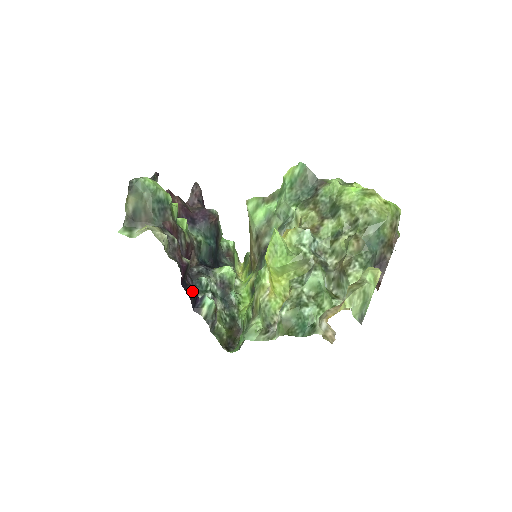
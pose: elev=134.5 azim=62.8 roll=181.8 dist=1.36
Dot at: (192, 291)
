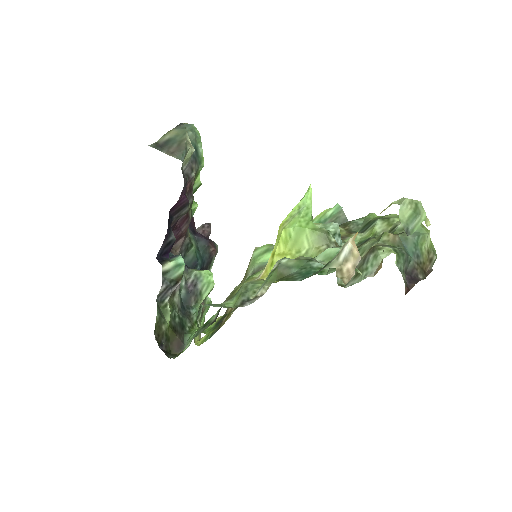
Dot at: (172, 234)
